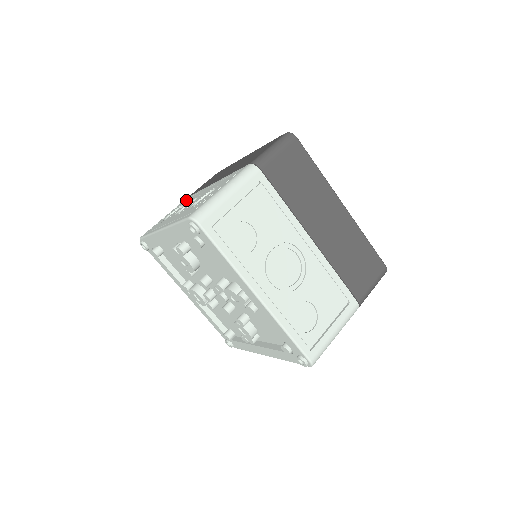
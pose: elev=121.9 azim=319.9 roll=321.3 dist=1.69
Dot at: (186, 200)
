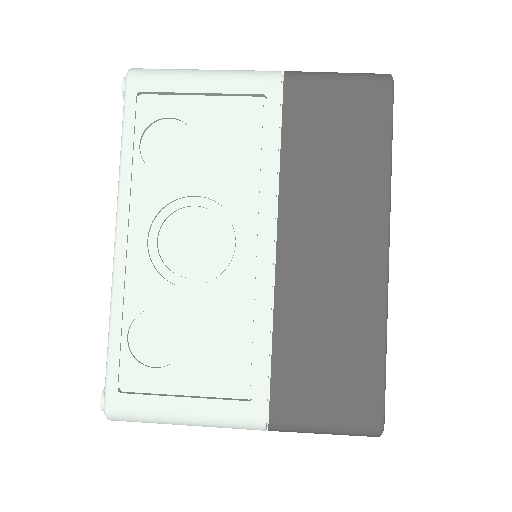
Dot at: occluded
